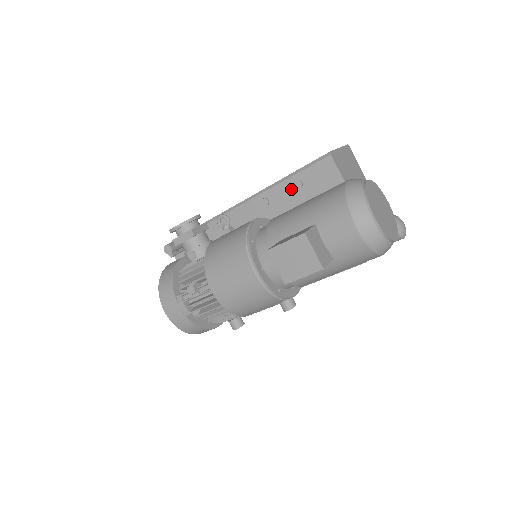
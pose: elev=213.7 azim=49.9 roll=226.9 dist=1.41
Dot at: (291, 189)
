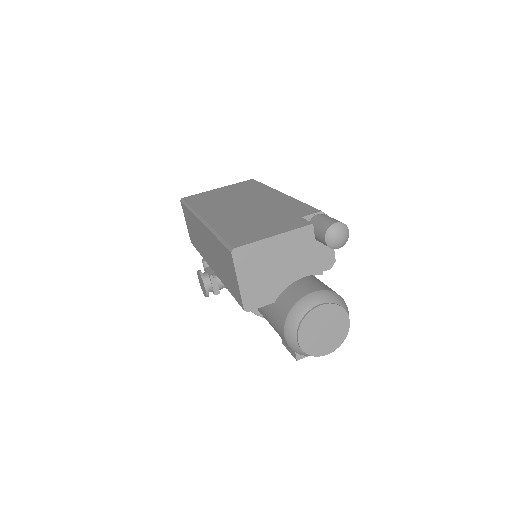
Dot at: occluded
